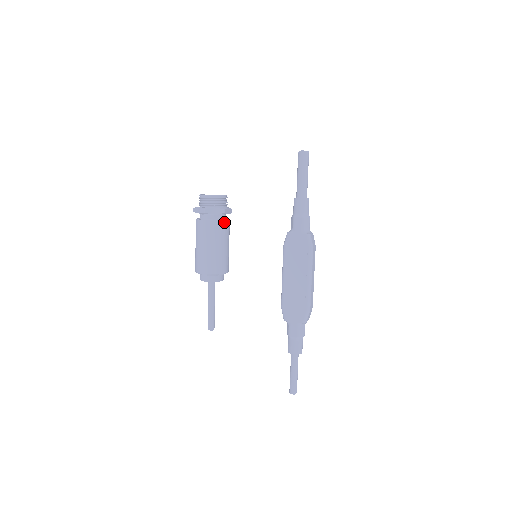
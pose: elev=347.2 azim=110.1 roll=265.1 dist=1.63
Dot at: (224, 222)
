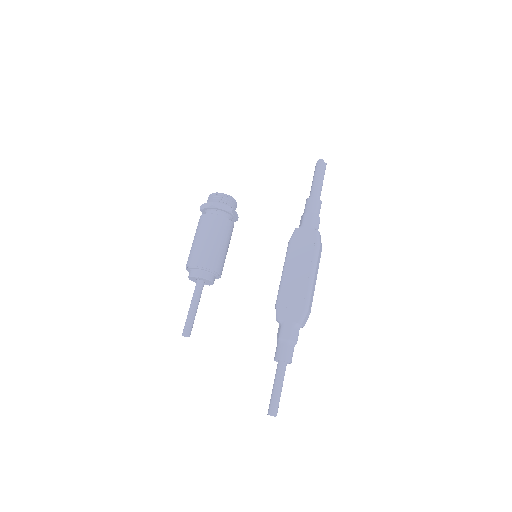
Dot at: (229, 221)
